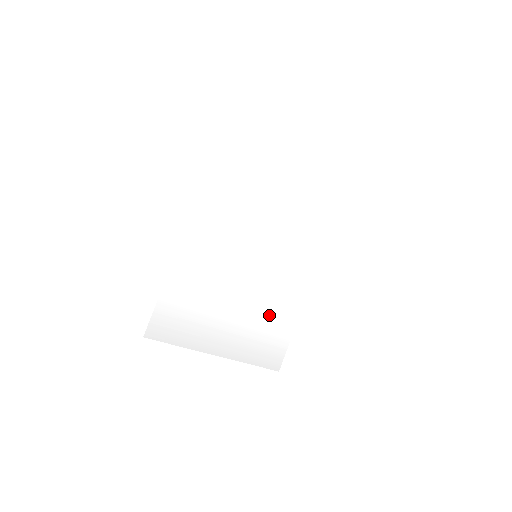
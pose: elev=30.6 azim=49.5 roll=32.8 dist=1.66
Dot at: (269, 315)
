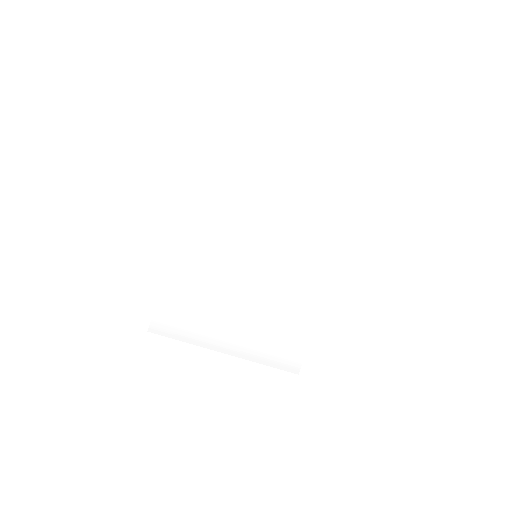
Dot at: (279, 315)
